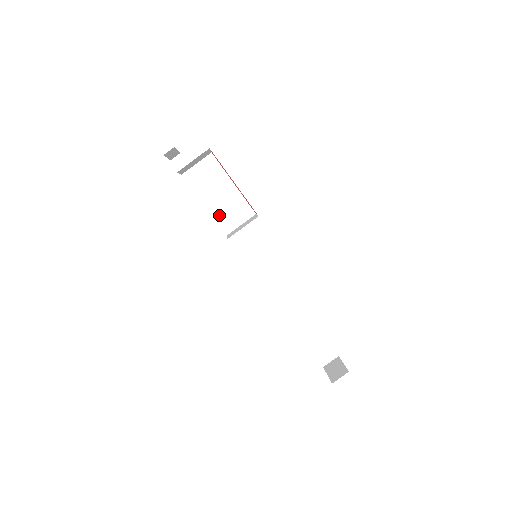
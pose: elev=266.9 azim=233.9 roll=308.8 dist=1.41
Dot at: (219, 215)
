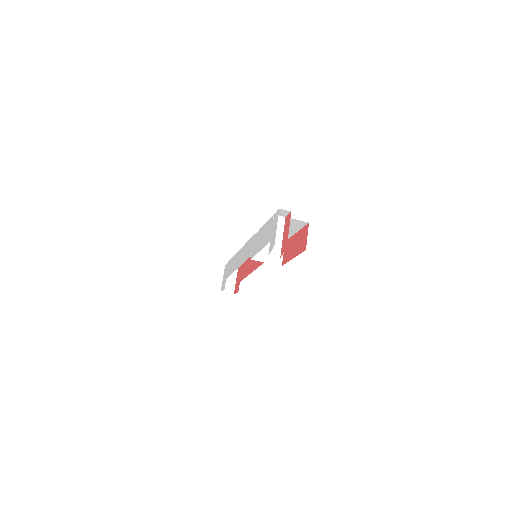
Dot at: occluded
